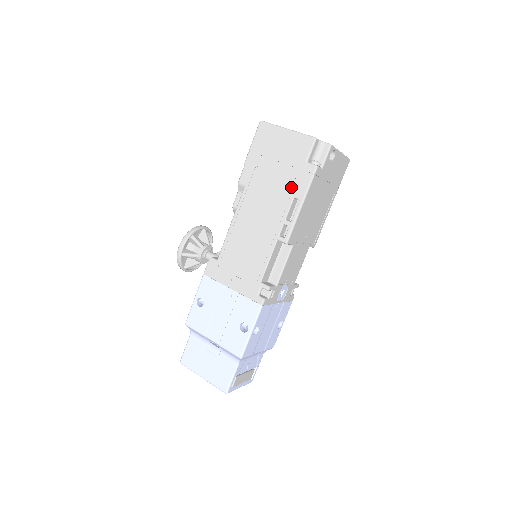
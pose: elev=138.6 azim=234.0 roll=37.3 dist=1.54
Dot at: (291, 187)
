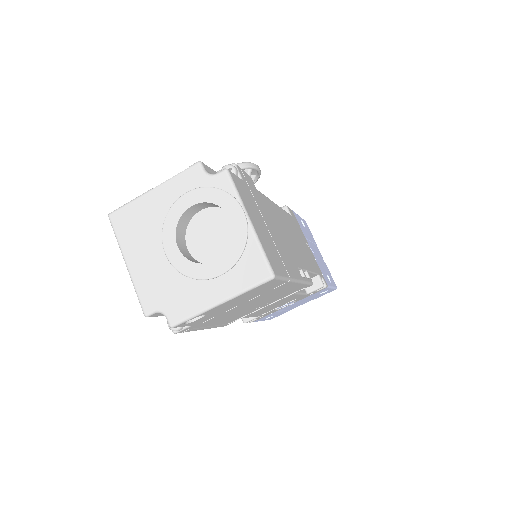
Dot at: occluded
